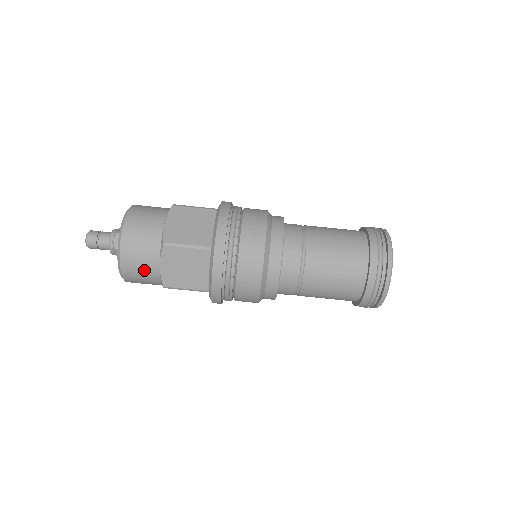
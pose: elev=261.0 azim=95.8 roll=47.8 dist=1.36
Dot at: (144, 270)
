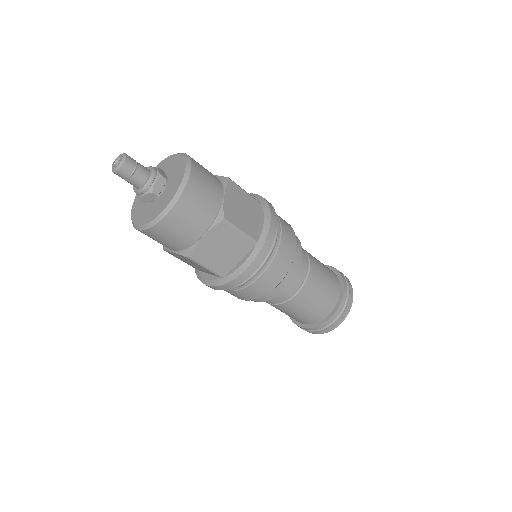
Dot at: occluded
